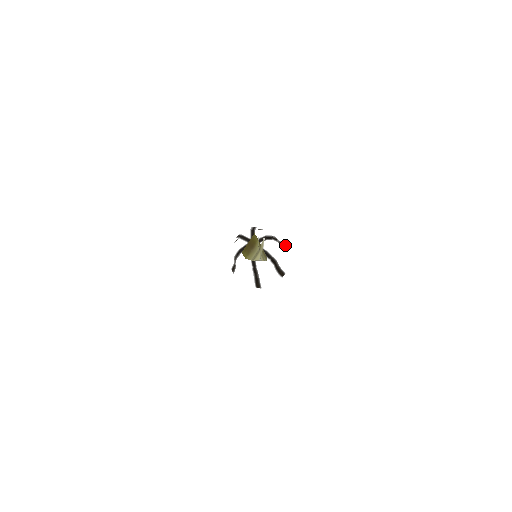
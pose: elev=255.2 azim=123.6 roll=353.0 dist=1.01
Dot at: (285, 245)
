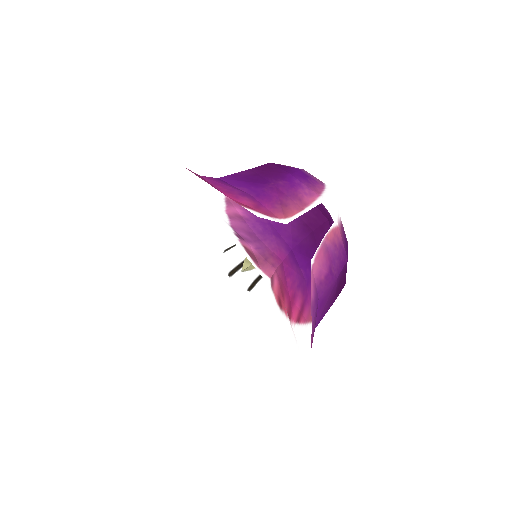
Dot at: occluded
